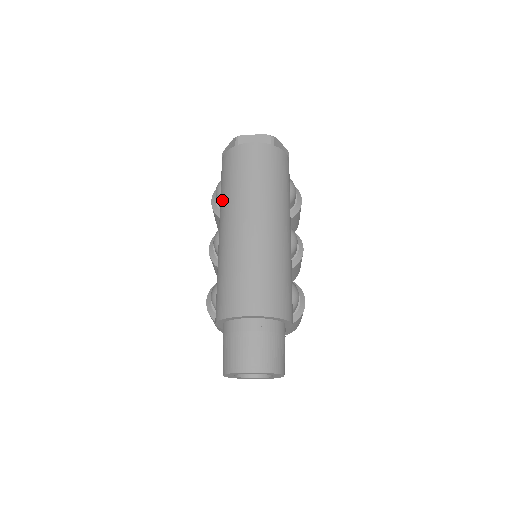
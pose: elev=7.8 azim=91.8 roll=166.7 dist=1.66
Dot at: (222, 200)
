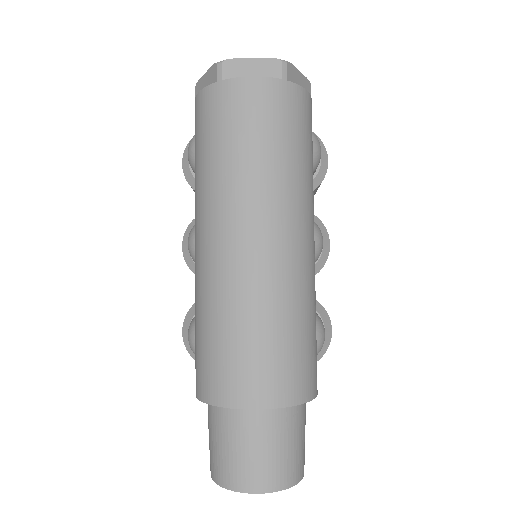
Dot at: (197, 184)
